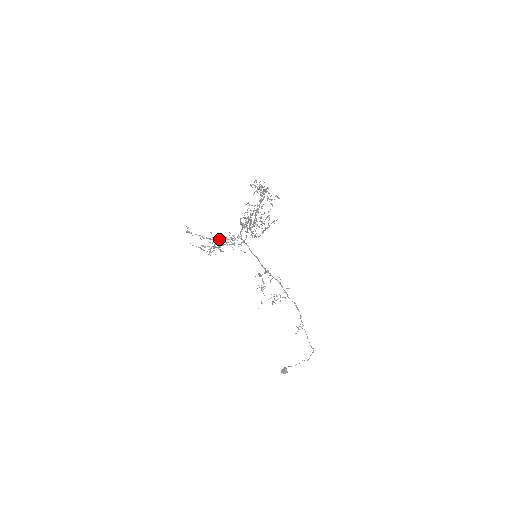
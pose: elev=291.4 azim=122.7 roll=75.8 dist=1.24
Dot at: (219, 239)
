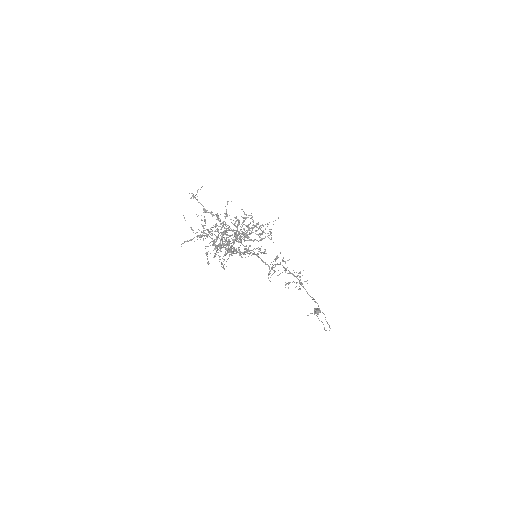
Dot at: occluded
